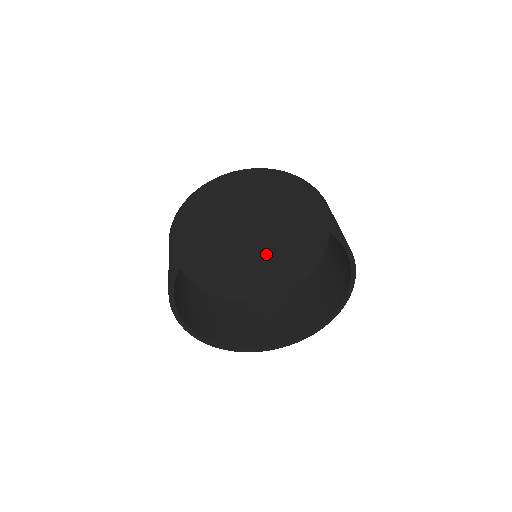
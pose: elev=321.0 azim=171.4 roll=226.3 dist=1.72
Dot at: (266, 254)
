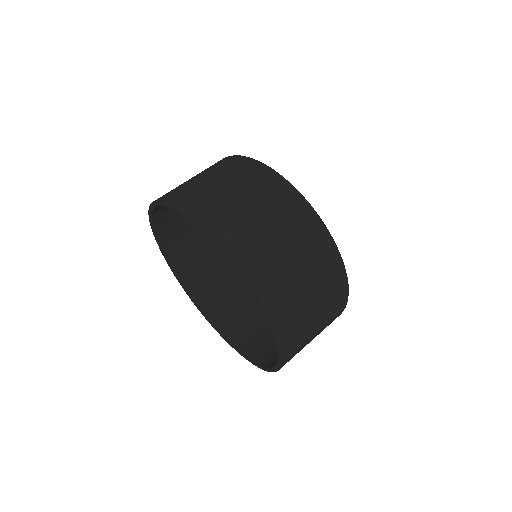
Dot at: occluded
